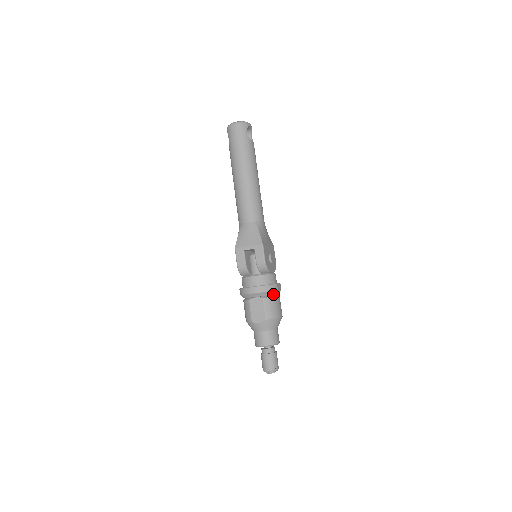
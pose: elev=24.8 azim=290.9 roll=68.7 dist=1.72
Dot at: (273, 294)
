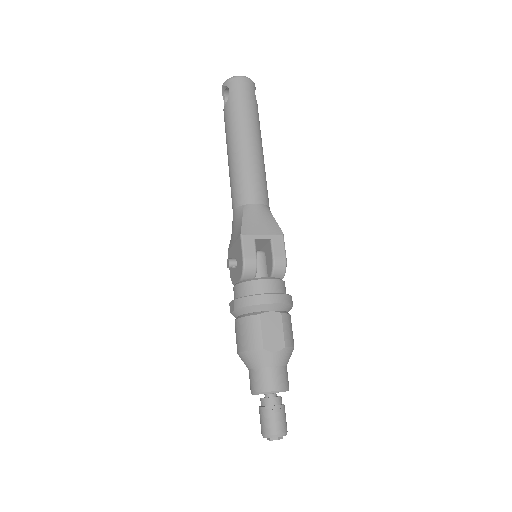
Dot at: (288, 311)
